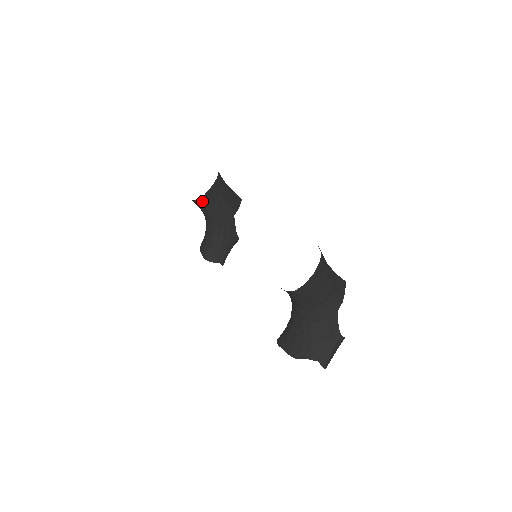
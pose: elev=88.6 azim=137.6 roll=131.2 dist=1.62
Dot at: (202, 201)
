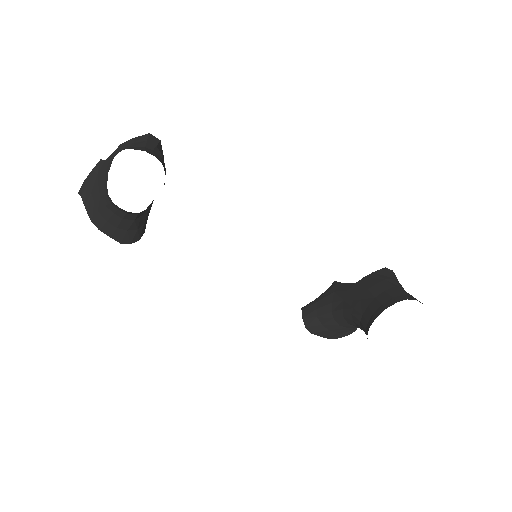
Dot at: occluded
